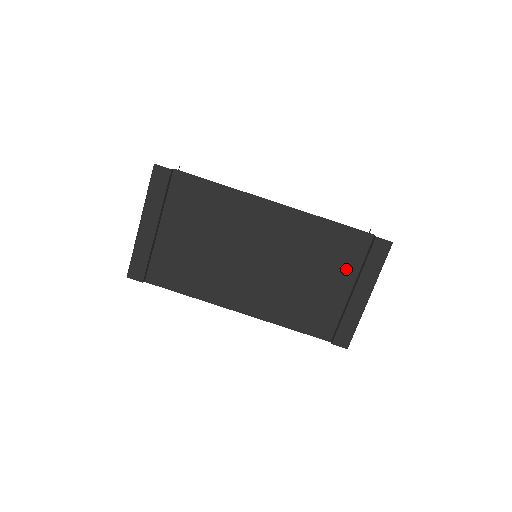
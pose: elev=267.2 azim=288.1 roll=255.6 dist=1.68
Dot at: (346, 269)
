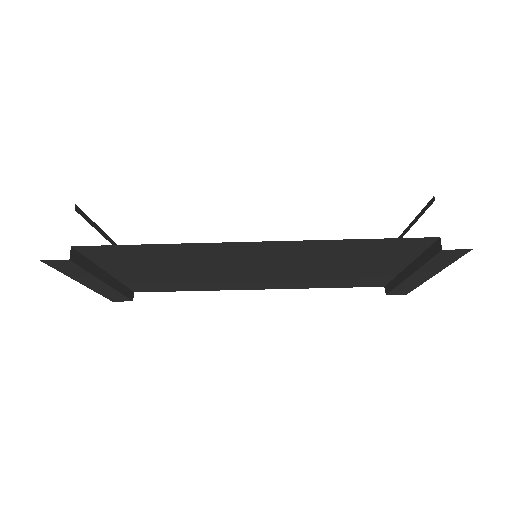
Dot at: (395, 259)
